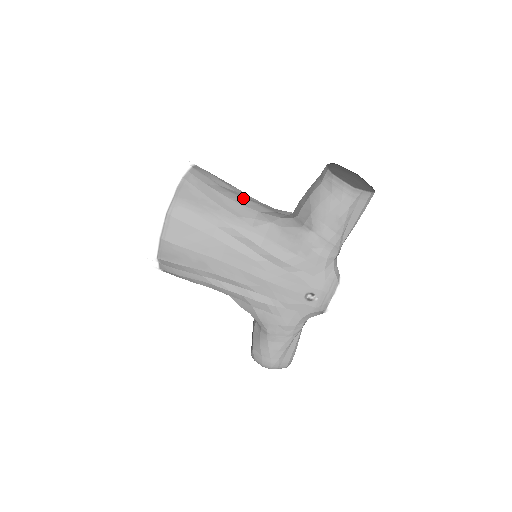
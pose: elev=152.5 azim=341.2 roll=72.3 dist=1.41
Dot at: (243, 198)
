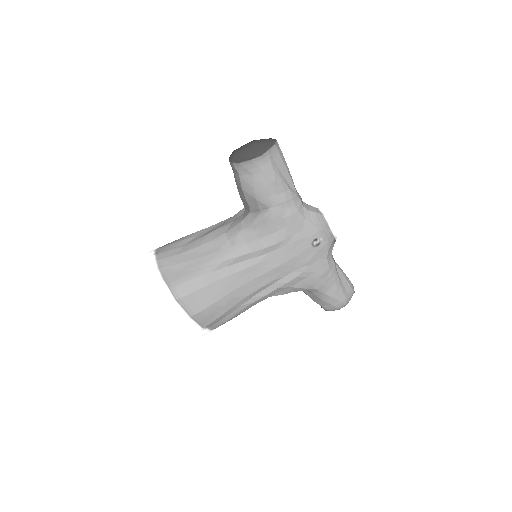
Dot at: (206, 235)
